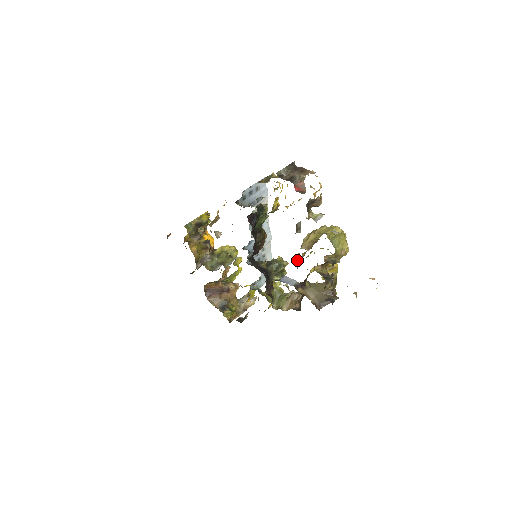
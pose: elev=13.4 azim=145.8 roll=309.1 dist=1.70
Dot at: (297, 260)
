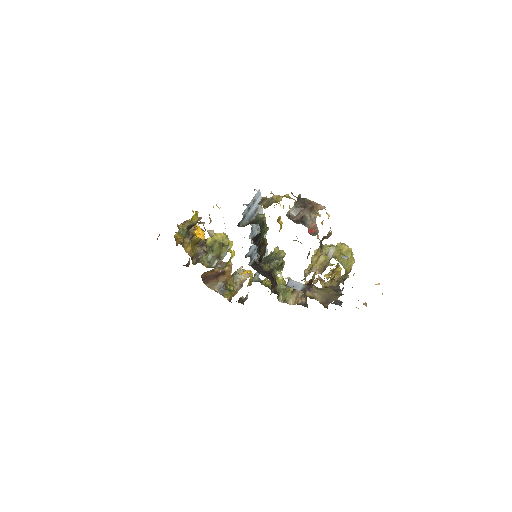
Dot at: (304, 272)
